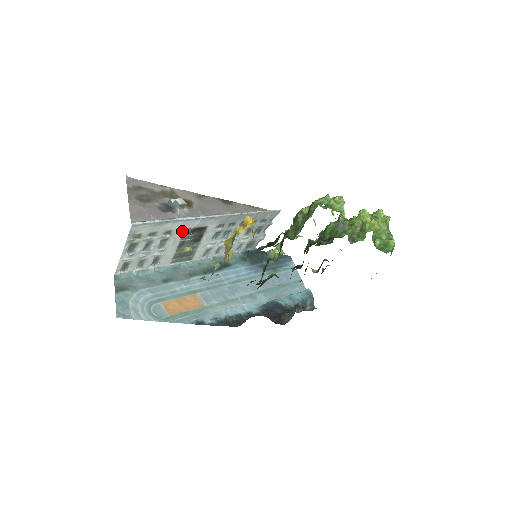
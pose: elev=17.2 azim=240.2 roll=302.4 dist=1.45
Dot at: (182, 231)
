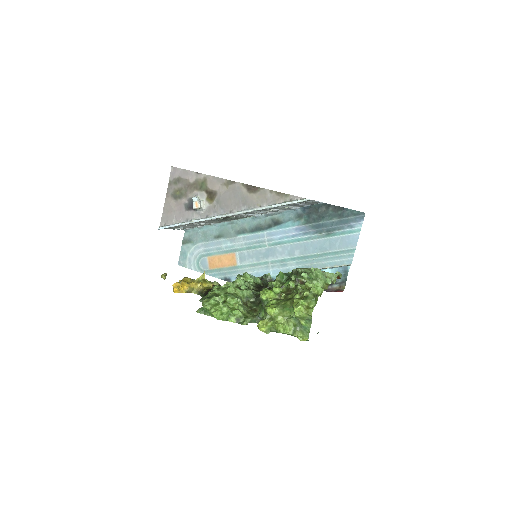
Dot at: (206, 221)
